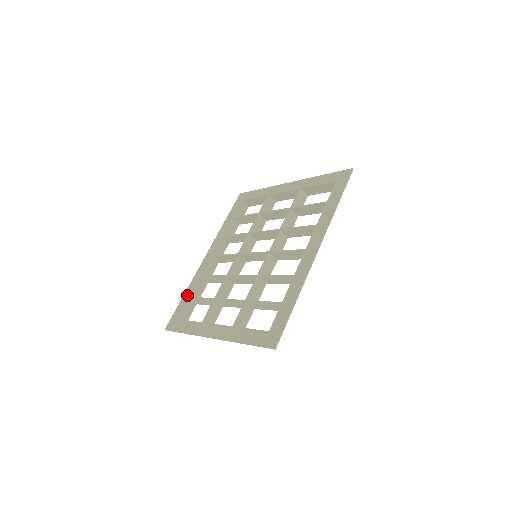
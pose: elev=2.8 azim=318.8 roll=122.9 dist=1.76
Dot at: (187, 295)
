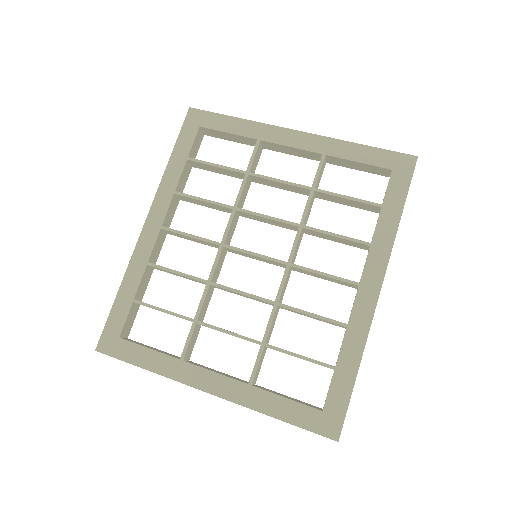
Dot at: (127, 294)
